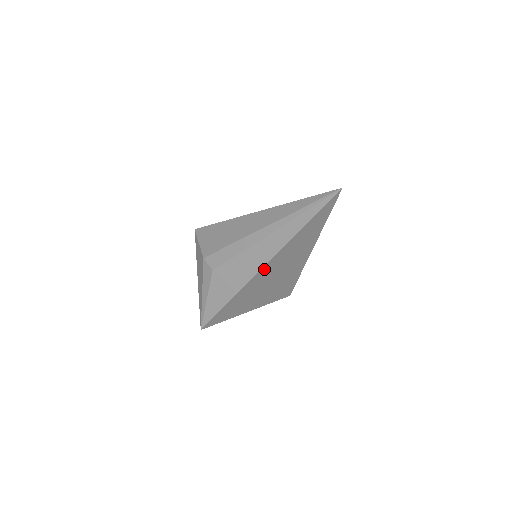
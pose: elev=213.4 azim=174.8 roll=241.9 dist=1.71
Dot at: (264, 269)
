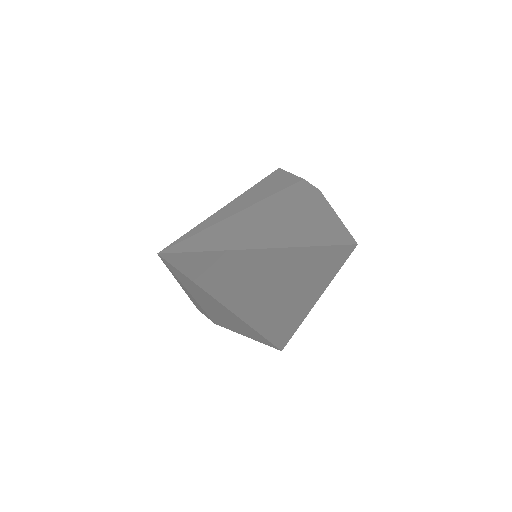
Dot at: (250, 317)
